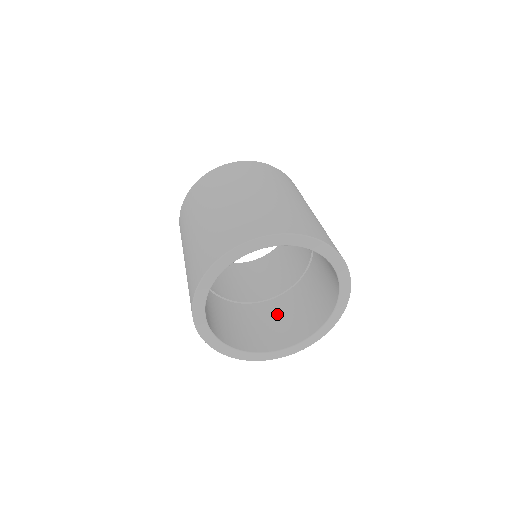
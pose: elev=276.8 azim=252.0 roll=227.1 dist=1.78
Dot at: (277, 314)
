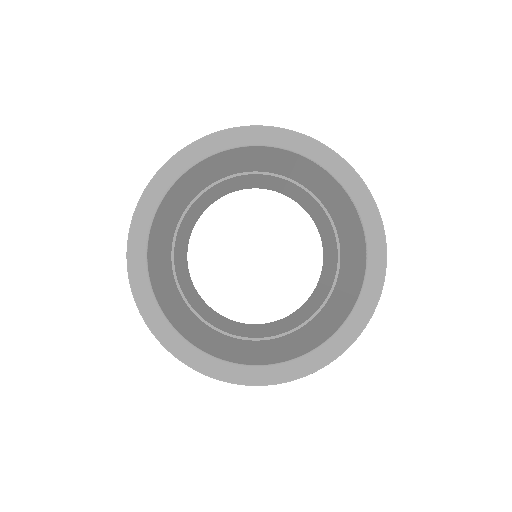
Dot at: (257, 347)
